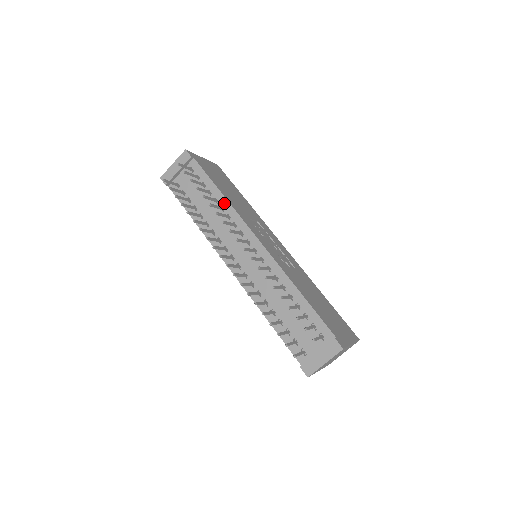
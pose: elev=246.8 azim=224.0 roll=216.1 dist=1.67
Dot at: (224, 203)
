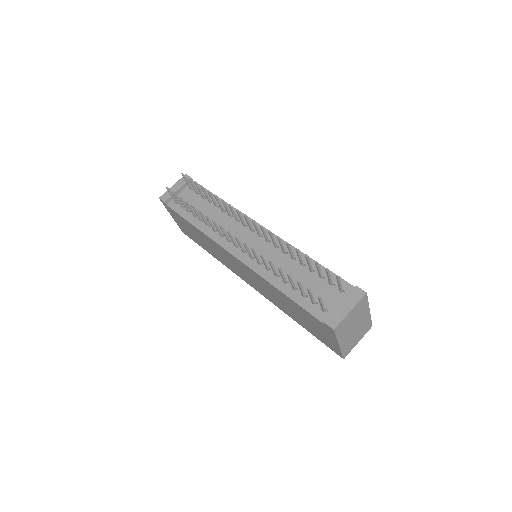
Dot at: occluded
